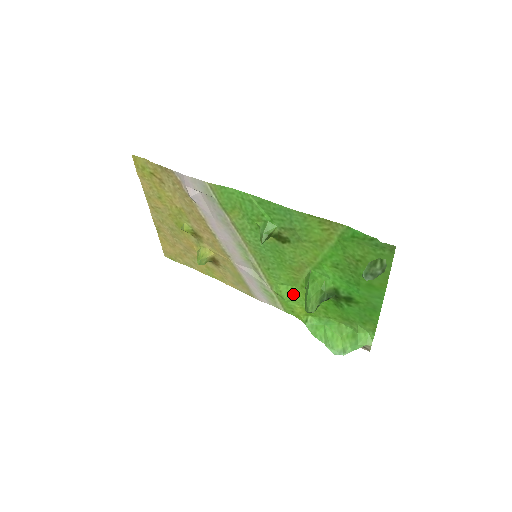
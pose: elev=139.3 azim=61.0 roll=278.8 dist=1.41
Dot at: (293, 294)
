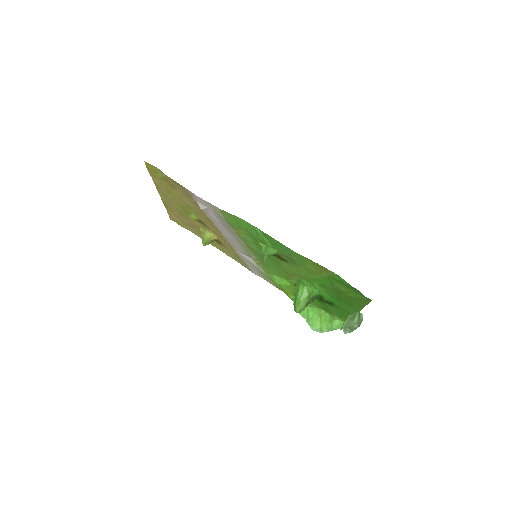
Dot at: (285, 284)
